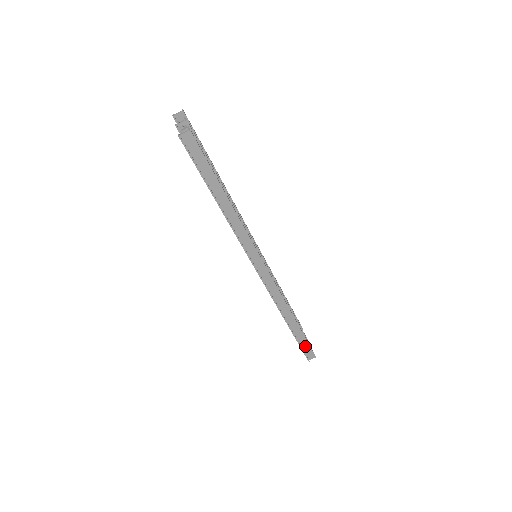
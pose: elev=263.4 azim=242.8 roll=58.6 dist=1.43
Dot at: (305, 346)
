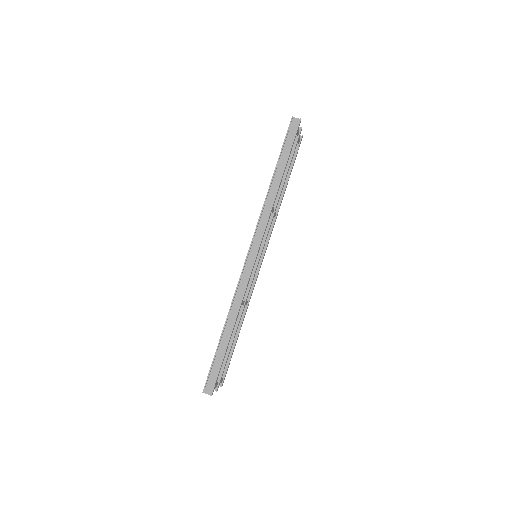
Dot at: (215, 370)
